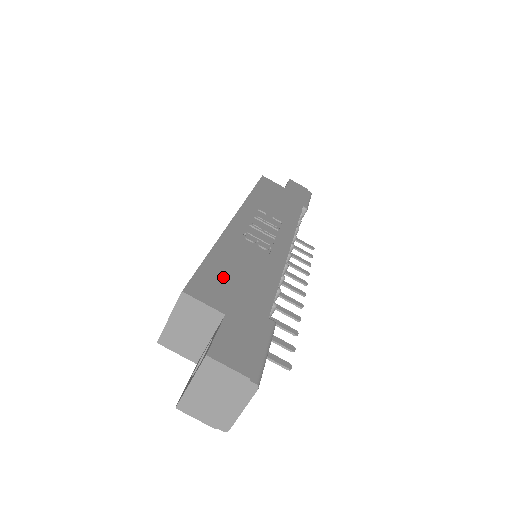
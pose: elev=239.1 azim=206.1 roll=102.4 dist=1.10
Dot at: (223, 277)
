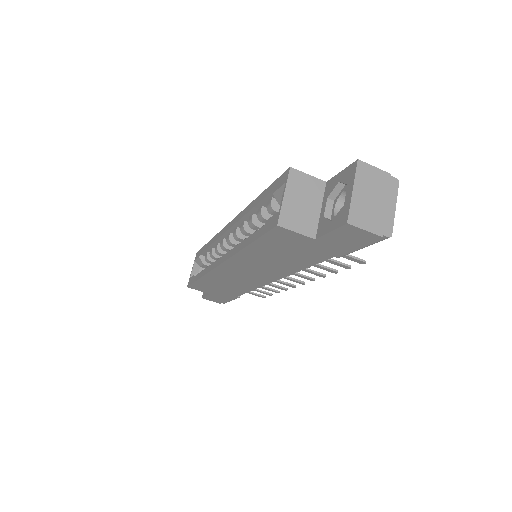
Dot at: occluded
